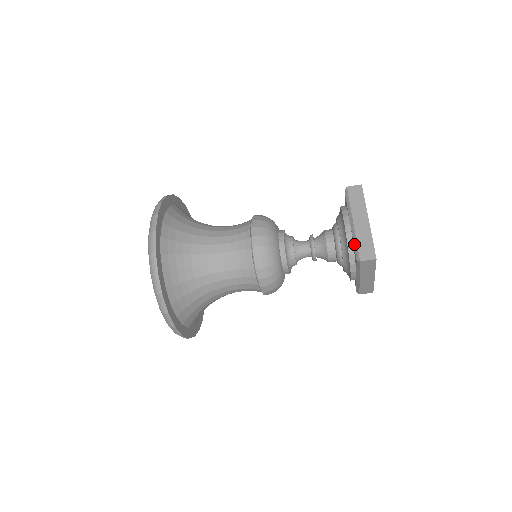
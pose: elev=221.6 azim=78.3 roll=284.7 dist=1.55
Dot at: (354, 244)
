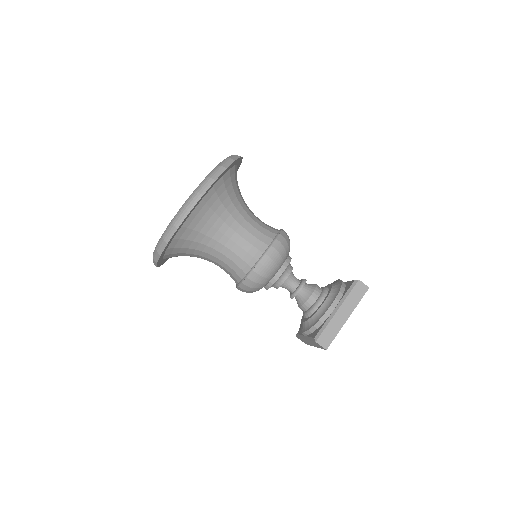
Dot at: (350, 281)
